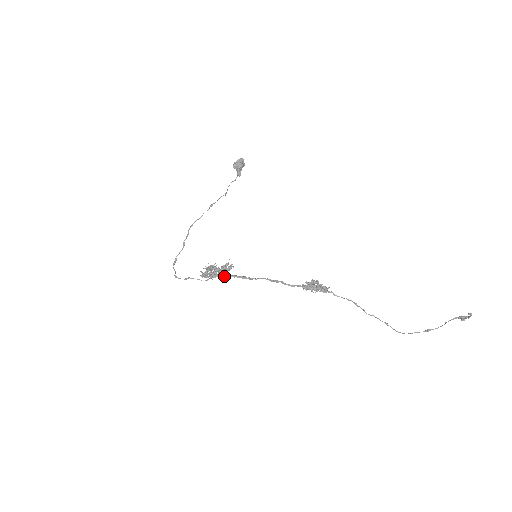
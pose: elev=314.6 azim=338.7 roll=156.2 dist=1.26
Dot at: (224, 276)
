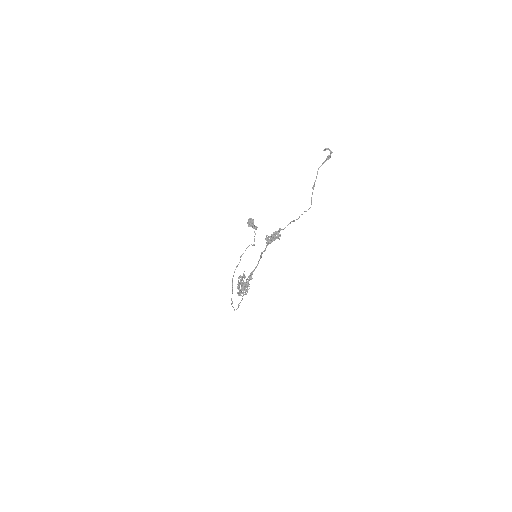
Dot at: occluded
